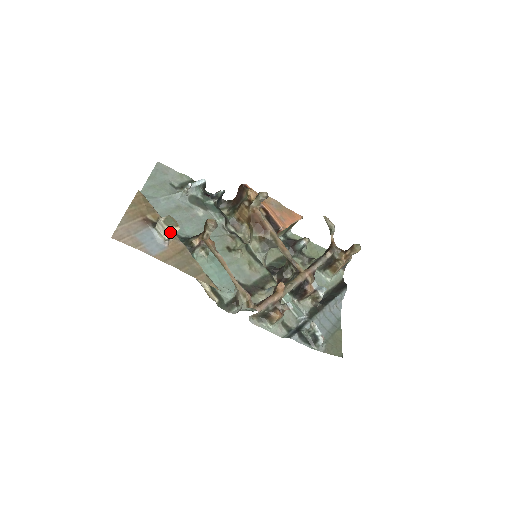
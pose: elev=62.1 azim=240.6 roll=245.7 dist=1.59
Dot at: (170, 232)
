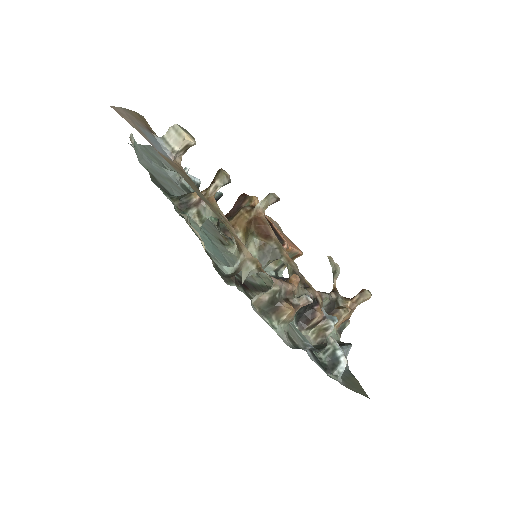
Dot at: (186, 137)
